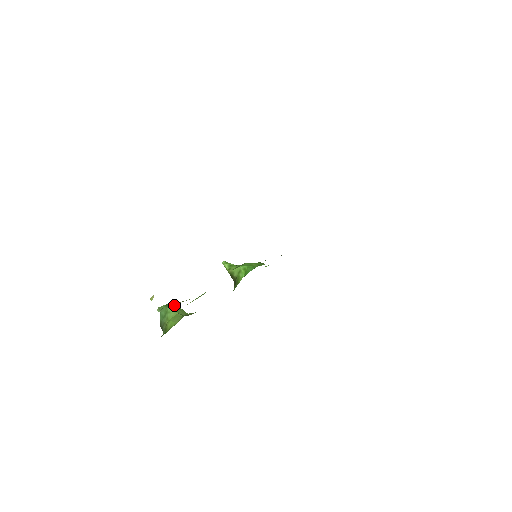
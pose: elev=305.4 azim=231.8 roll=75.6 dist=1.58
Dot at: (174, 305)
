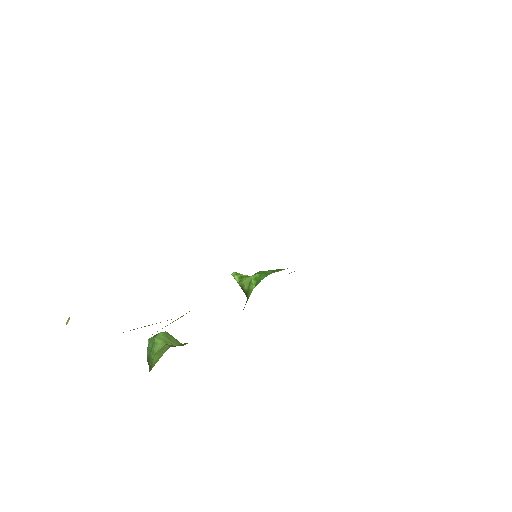
Dot at: (163, 334)
